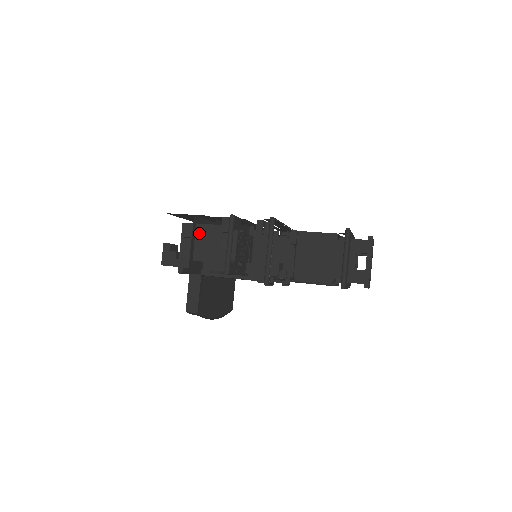
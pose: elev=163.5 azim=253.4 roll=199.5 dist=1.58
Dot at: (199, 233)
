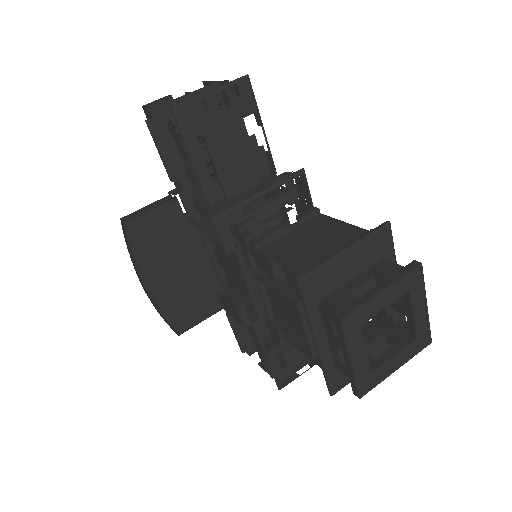
Dot at: occluded
